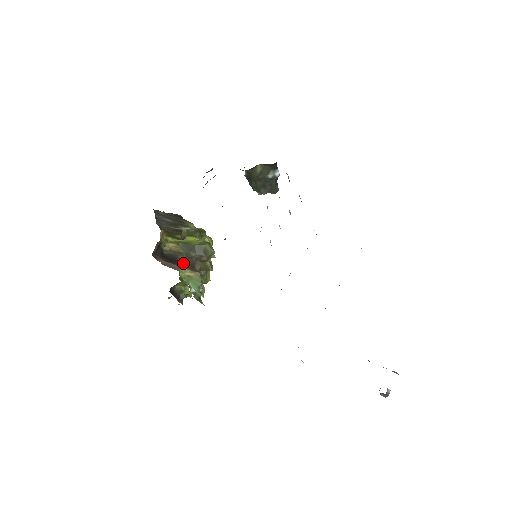
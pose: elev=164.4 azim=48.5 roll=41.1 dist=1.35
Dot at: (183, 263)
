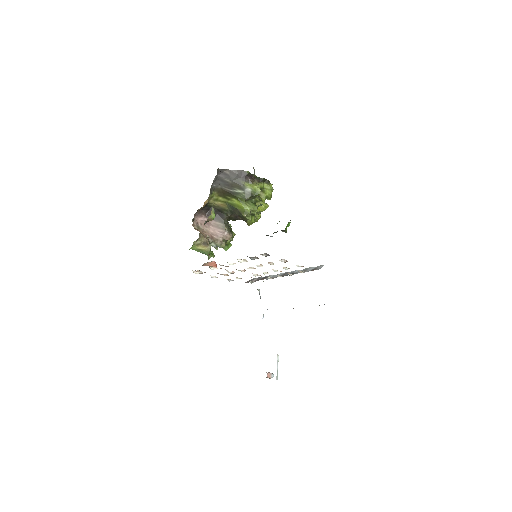
Dot at: (198, 241)
